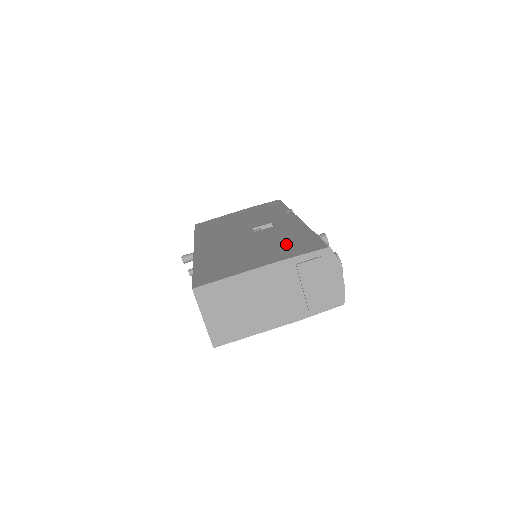
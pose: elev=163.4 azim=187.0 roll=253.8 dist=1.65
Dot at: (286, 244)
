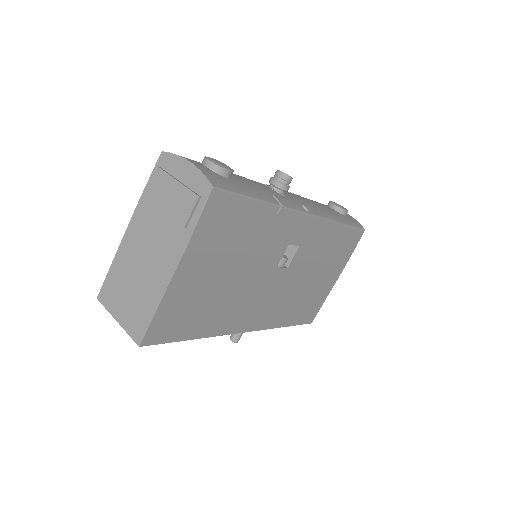
Dot at: occluded
